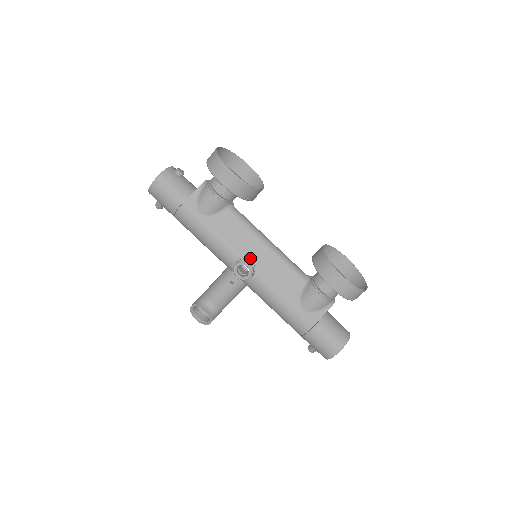
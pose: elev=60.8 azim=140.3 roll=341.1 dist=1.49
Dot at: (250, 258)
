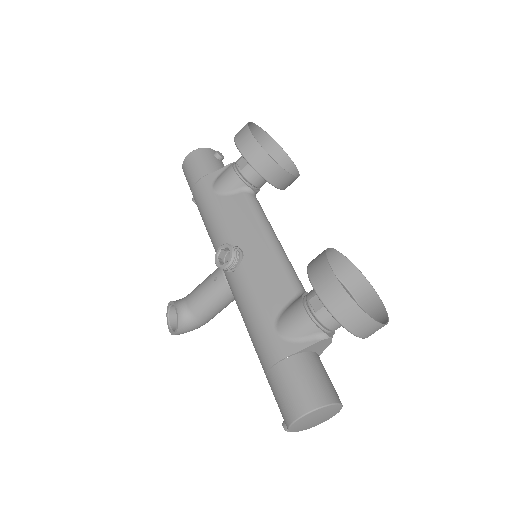
Dot at: (242, 247)
